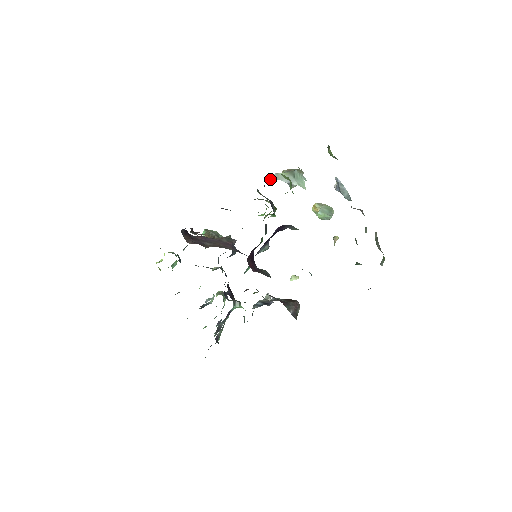
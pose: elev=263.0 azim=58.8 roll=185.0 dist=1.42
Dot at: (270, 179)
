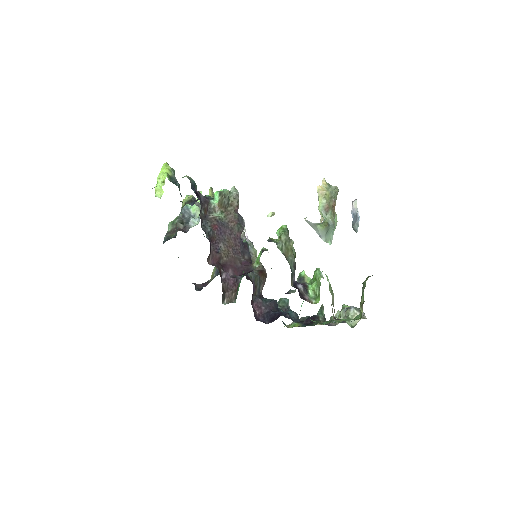
Dot at: (306, 221)
